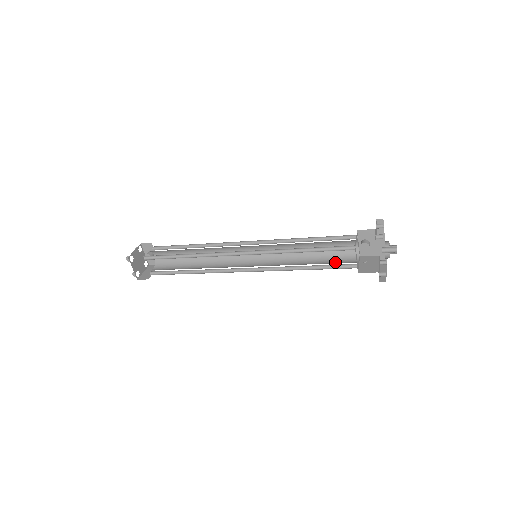
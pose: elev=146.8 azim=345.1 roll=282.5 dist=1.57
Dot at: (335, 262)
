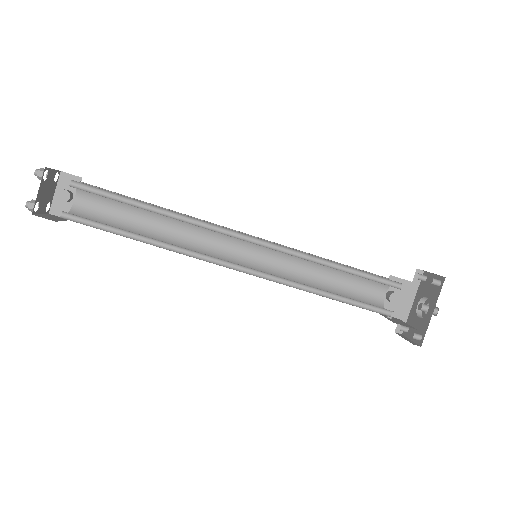
Dot at: occluded
